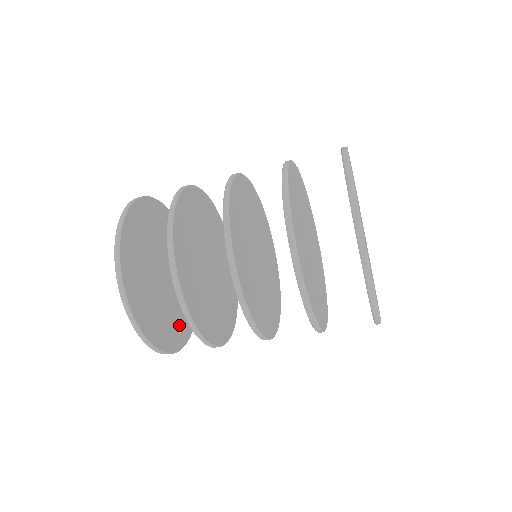
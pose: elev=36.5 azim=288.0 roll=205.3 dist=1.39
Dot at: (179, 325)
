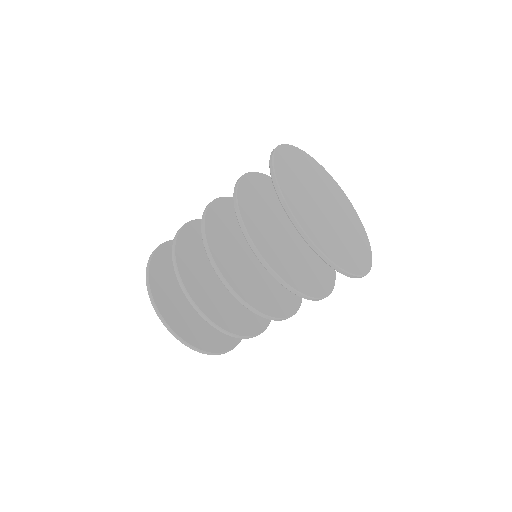
Dot at: occluded
